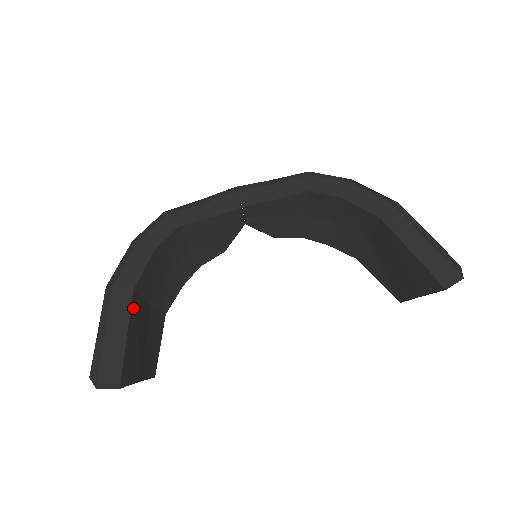
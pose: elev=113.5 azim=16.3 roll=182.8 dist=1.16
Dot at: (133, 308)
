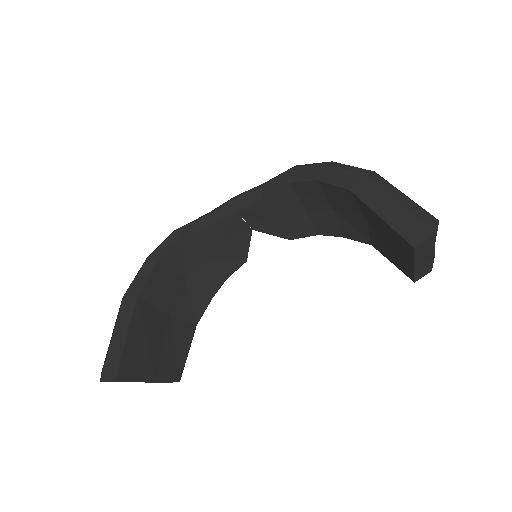
Dot at: (137, 313)
